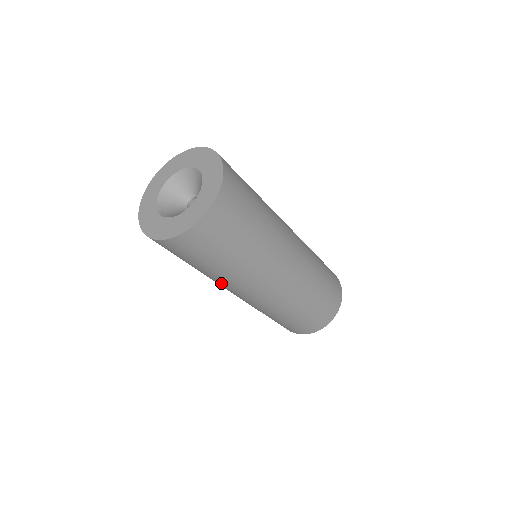
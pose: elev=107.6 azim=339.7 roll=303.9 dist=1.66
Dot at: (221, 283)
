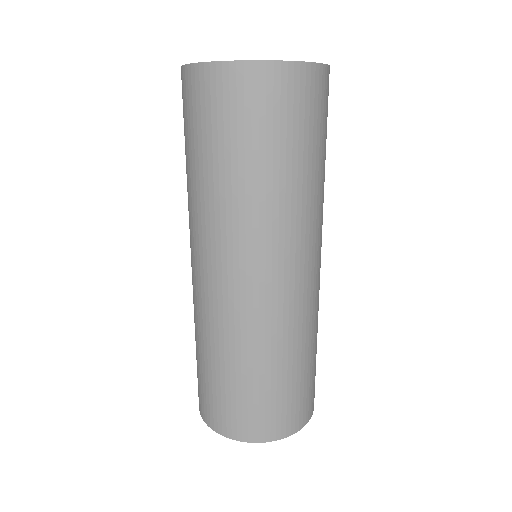
Dot at: (265, 226)
